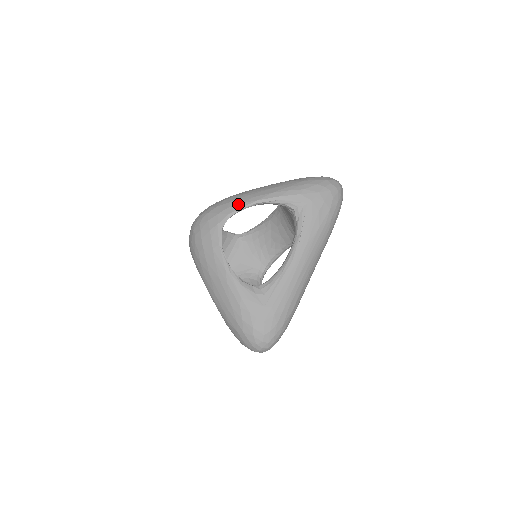
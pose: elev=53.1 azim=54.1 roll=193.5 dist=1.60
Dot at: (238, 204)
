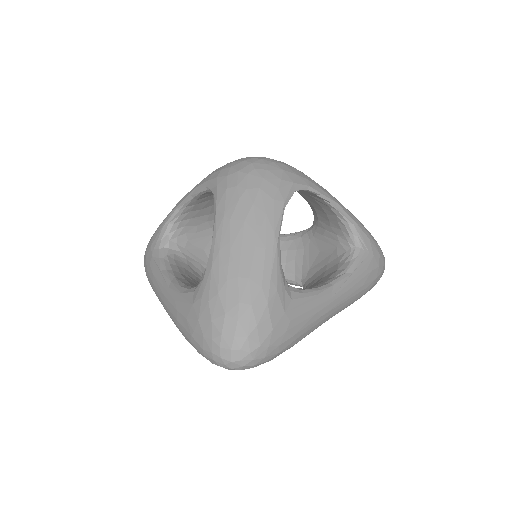
Dot at: (320, 187)
